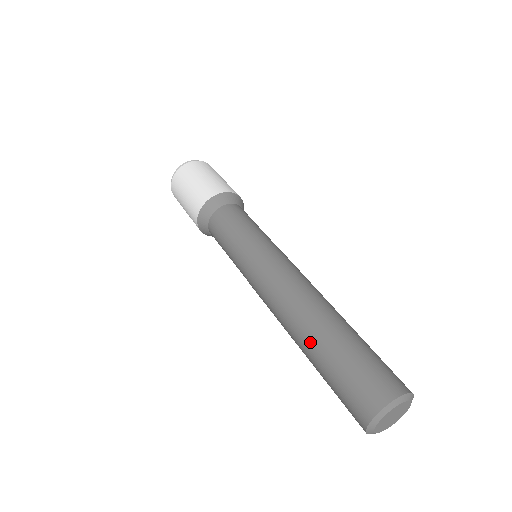
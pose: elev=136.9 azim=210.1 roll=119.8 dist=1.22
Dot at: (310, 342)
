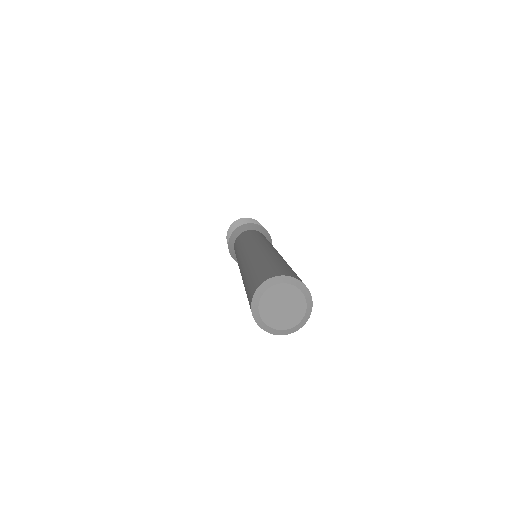
Dot at: occluded
